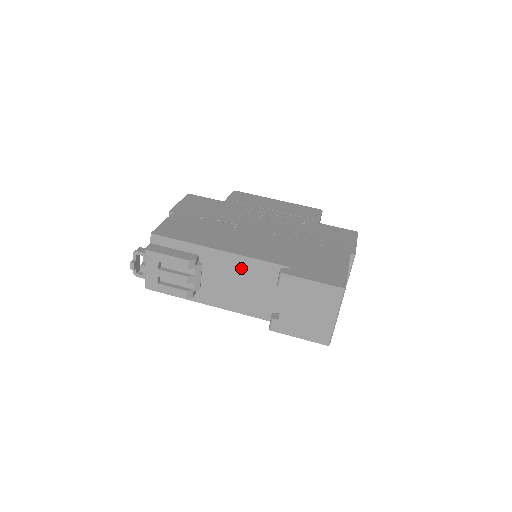
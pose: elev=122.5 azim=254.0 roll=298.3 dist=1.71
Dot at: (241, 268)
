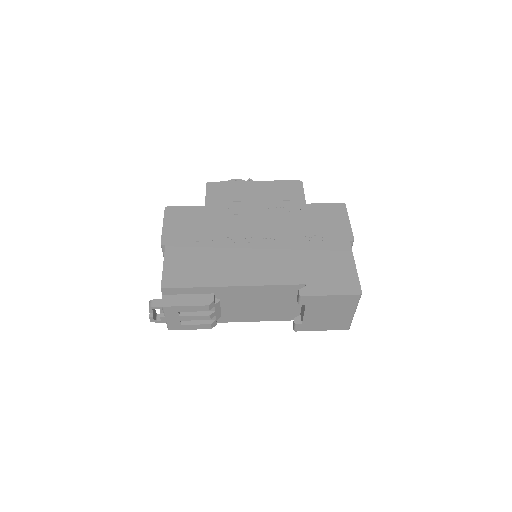
Dot at: (258, 294)
